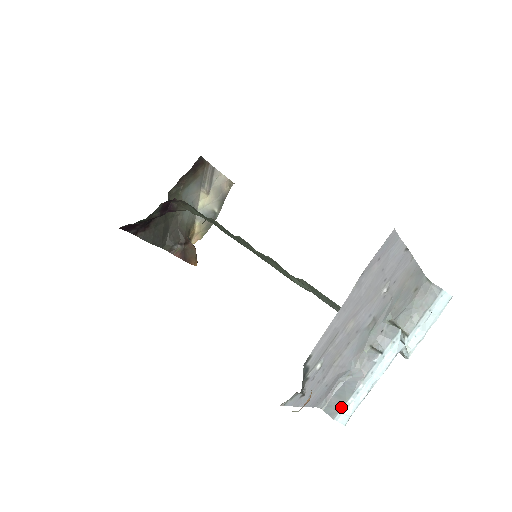
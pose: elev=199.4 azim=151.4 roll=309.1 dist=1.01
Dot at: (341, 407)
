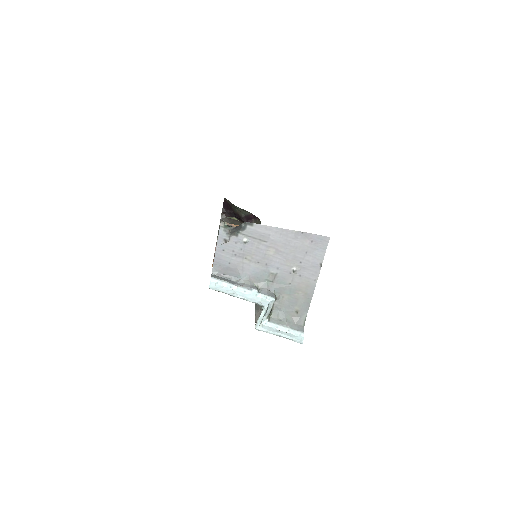
Dot at: (220, 279)
